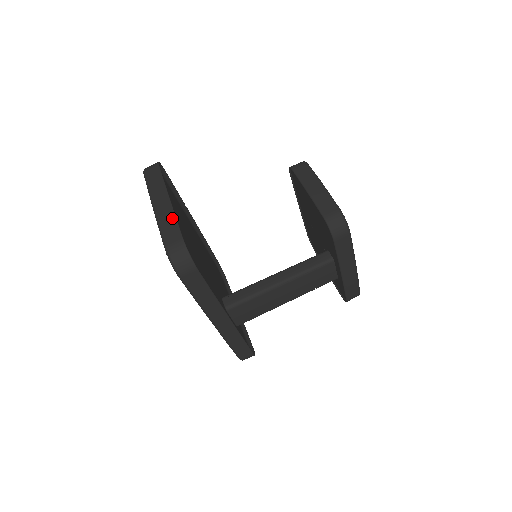
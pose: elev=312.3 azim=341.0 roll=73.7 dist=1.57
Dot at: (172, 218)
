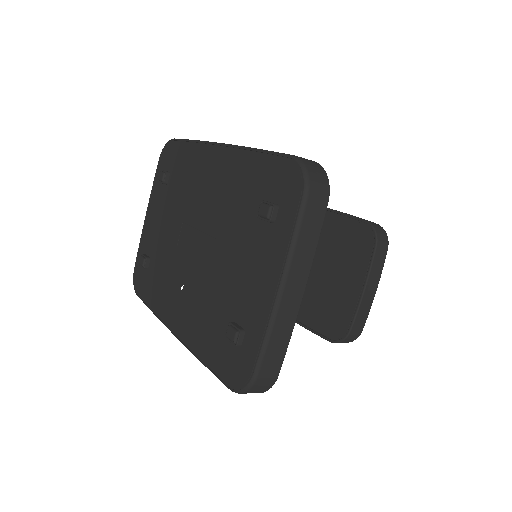
Dot at: (288, 336)
